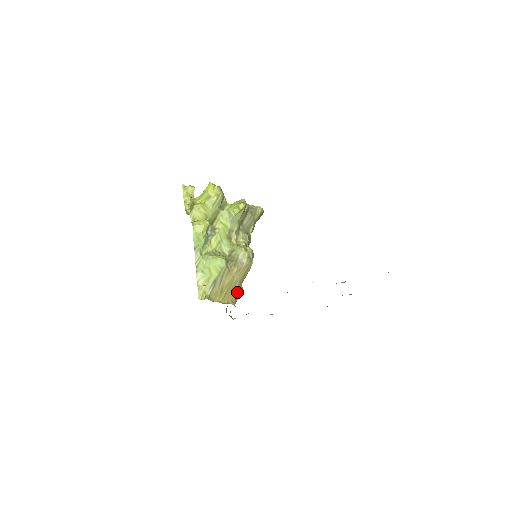
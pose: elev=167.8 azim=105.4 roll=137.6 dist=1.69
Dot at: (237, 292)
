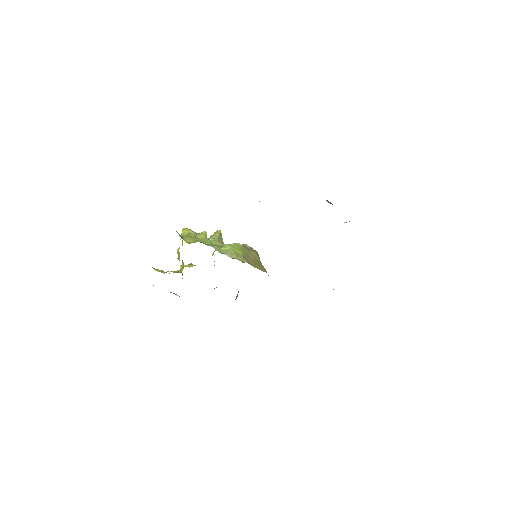
Dot at: (265, 270)
